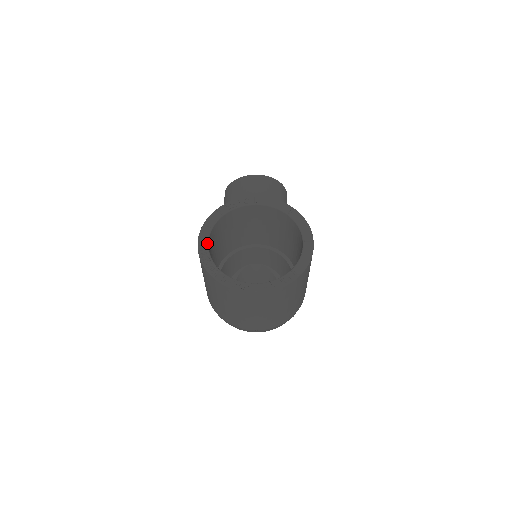
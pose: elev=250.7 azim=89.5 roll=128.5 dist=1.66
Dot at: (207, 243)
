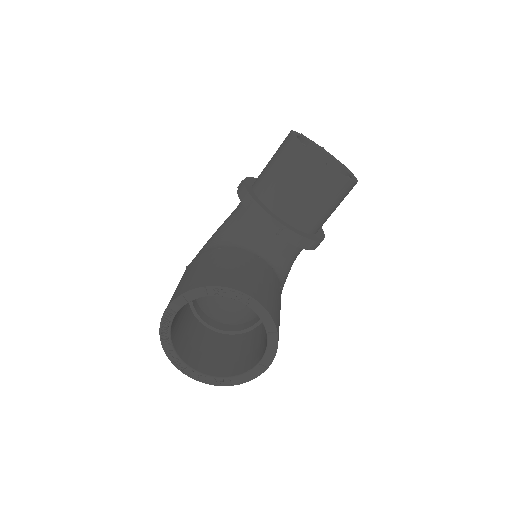
Dot at: (175, 314)
